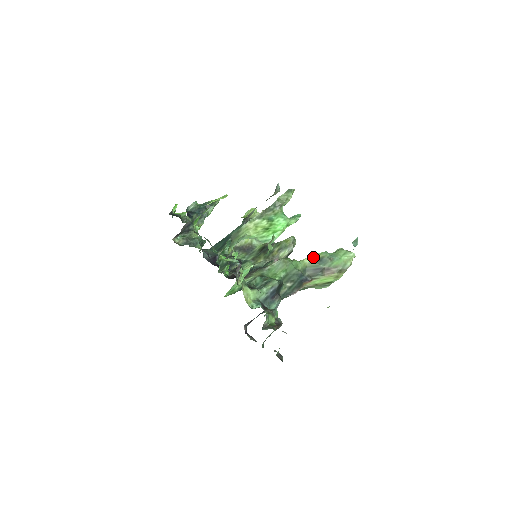
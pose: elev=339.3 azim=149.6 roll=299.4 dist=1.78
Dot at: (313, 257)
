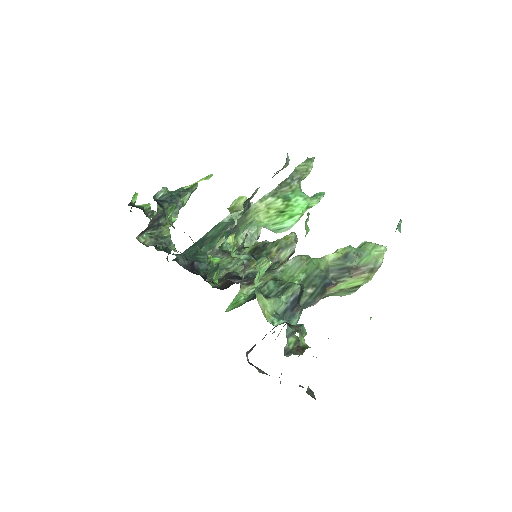
Dot at: (336, 253)
